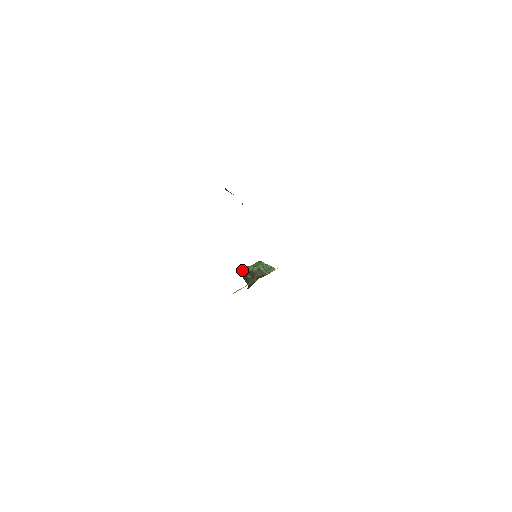
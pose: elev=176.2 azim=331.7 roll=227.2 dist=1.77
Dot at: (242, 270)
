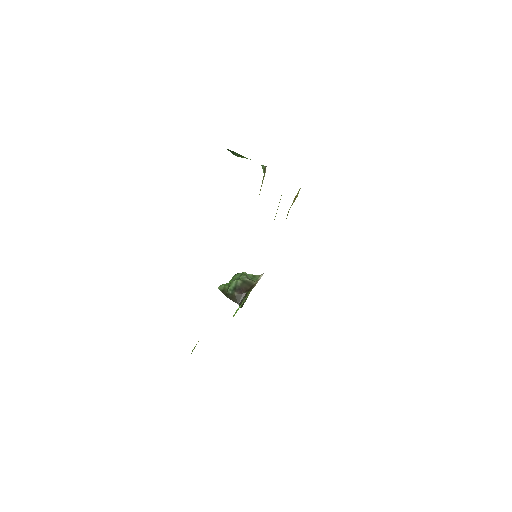
Dot at: (221, 290)
